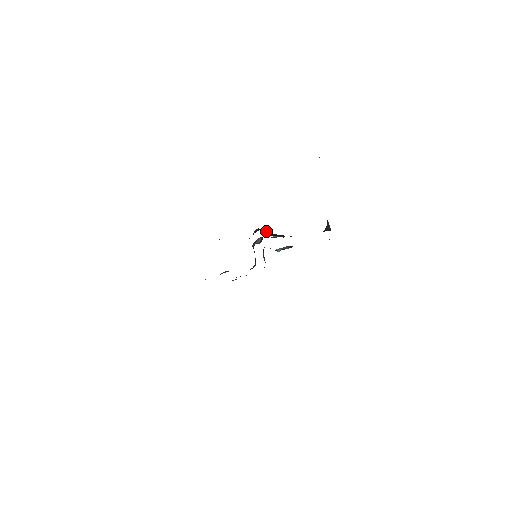
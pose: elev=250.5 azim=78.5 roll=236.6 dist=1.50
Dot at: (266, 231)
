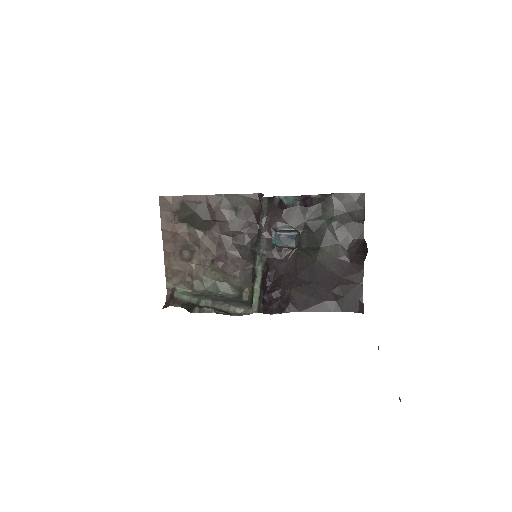
Dot at: (277, 298)
